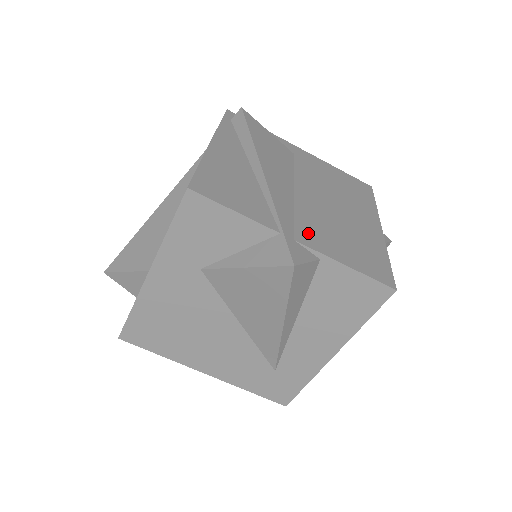
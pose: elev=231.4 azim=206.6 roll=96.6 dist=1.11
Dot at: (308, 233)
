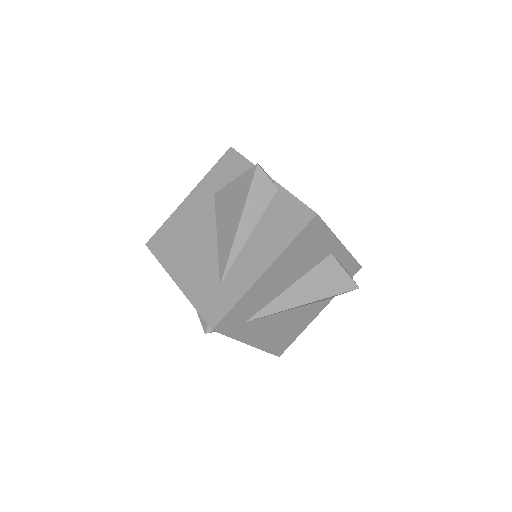
Dot at: occluded
